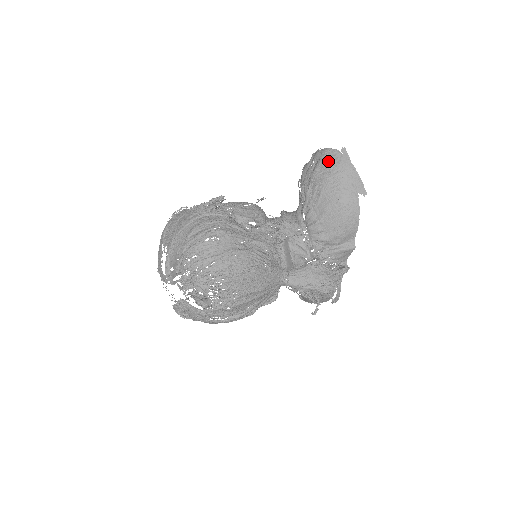
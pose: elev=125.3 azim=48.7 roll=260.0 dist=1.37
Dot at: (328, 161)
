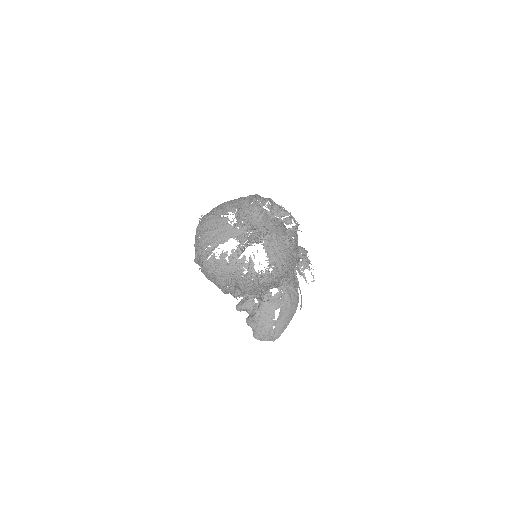
Dot at: occluded
